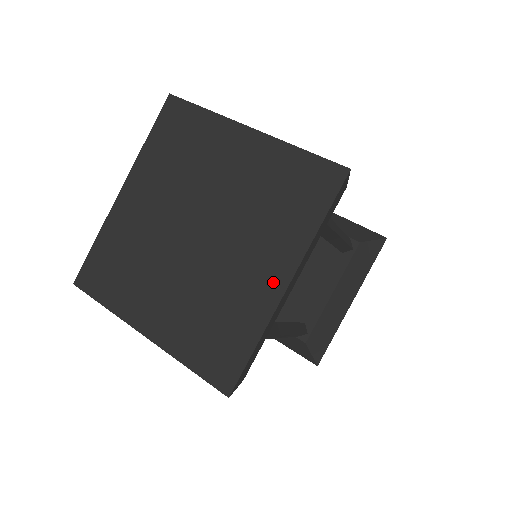
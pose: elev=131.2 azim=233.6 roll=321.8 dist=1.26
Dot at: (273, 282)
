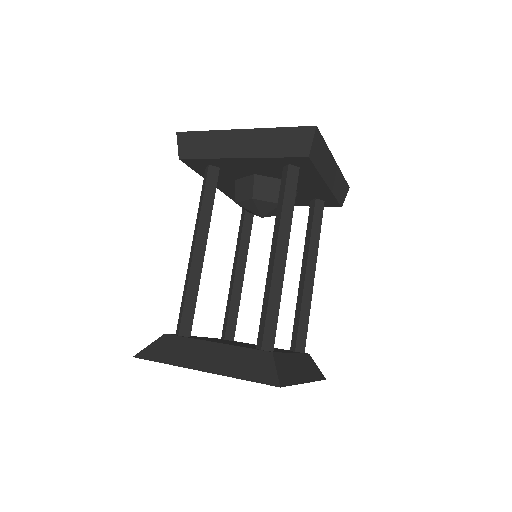
Dot at: occluded
